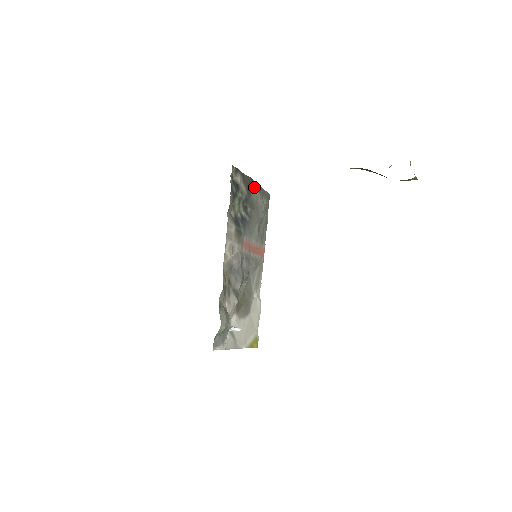
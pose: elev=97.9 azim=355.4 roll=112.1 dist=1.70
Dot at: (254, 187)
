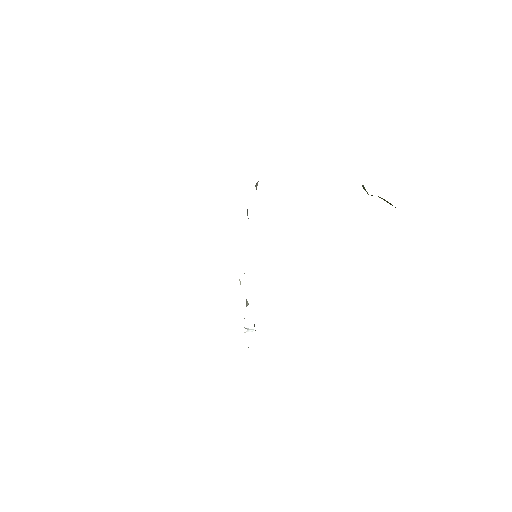
Dot at: occluded
